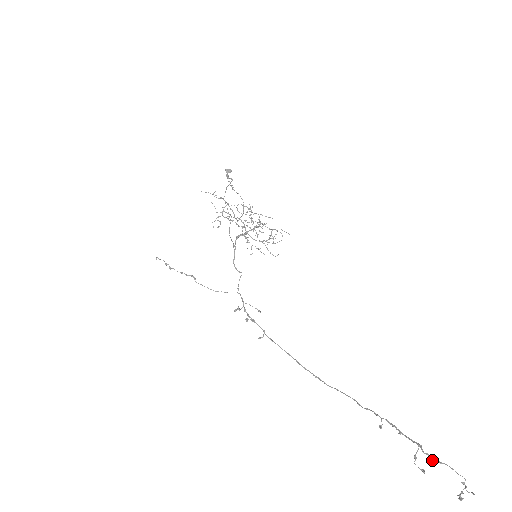
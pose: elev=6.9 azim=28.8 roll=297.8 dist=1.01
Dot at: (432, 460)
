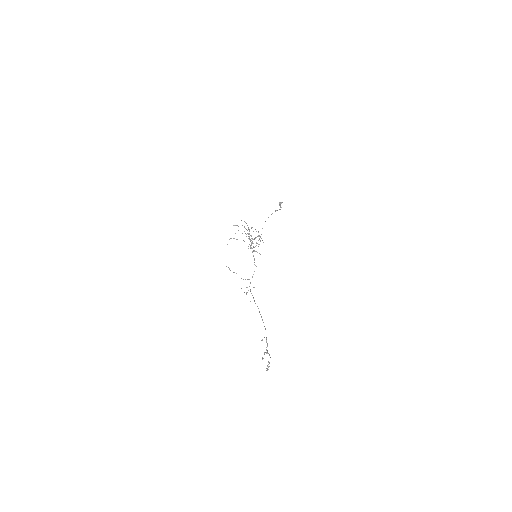
Dot at: (266, 353)
